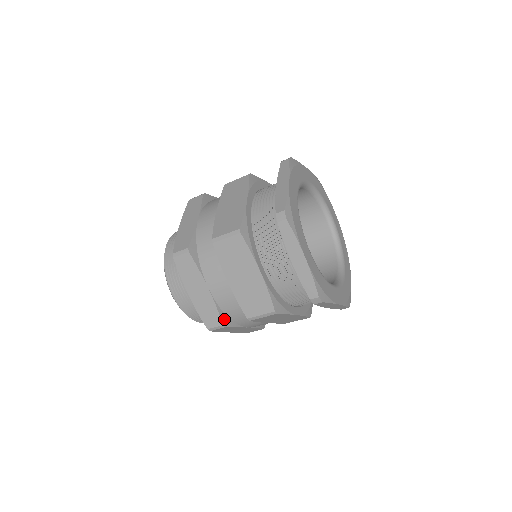
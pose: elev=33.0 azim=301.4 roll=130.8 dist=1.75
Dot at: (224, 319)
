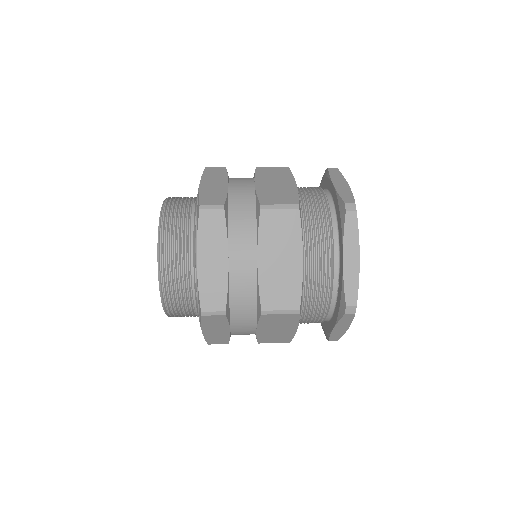
Dot at: occluded
